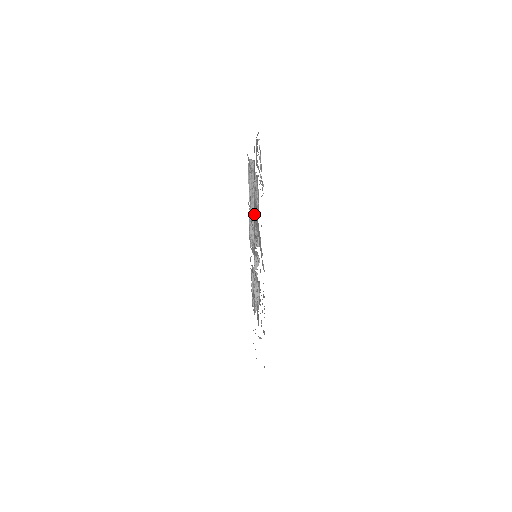
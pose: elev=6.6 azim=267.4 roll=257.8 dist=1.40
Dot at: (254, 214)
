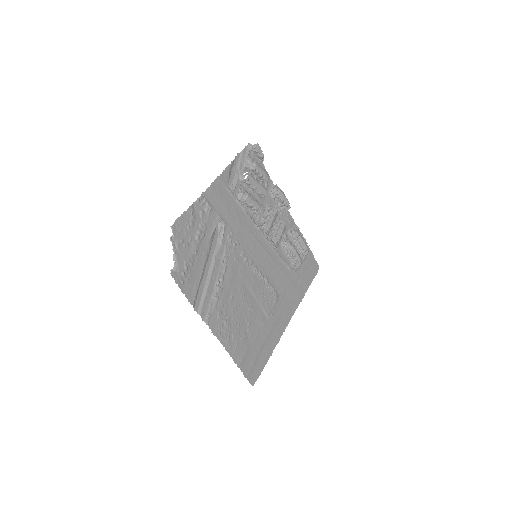
Dot at: (249, 219)
